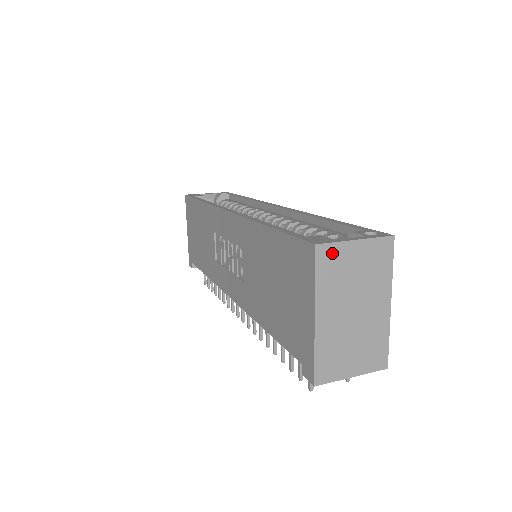
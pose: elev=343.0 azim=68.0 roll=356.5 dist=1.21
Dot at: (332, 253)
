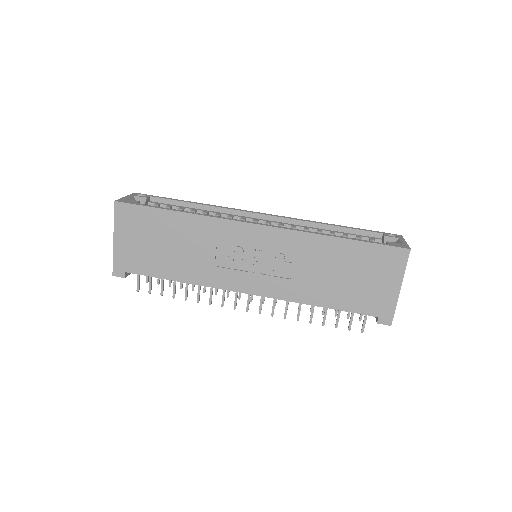
Dot at: occluded
